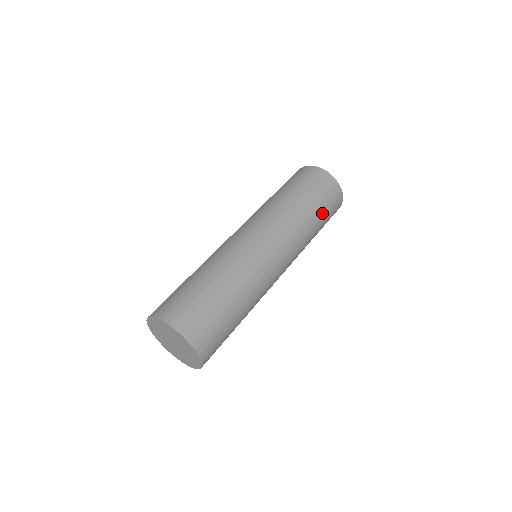
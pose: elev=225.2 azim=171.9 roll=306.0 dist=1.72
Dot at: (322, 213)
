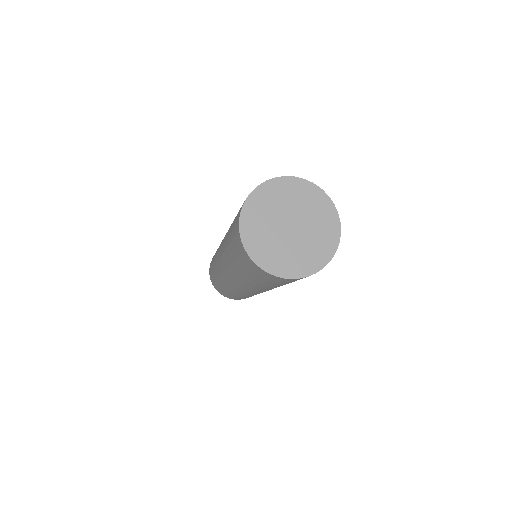
Dot at: occluded
